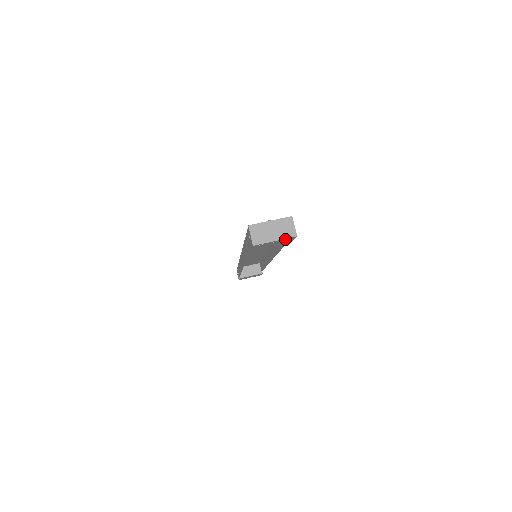
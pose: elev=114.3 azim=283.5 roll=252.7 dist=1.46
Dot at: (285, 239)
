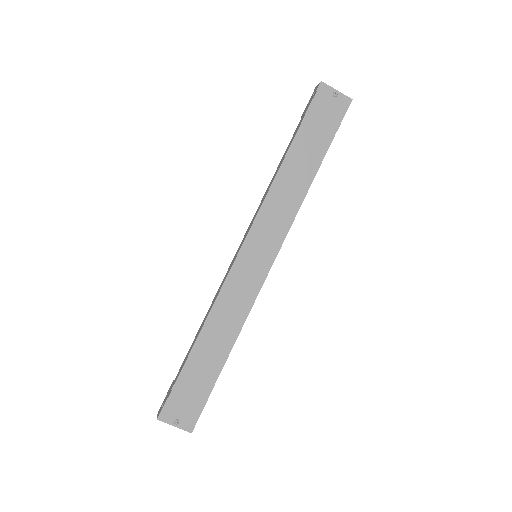
Dot at: occluded
